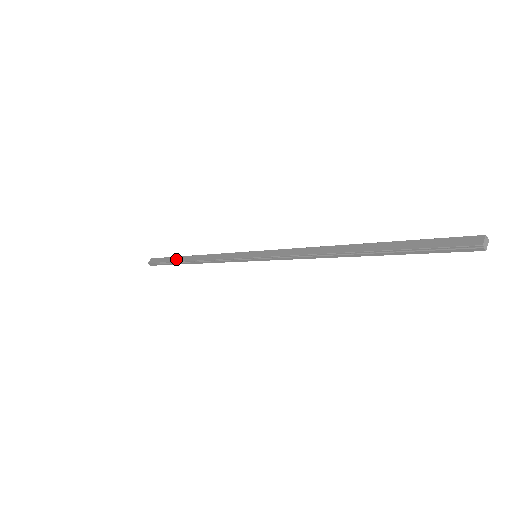
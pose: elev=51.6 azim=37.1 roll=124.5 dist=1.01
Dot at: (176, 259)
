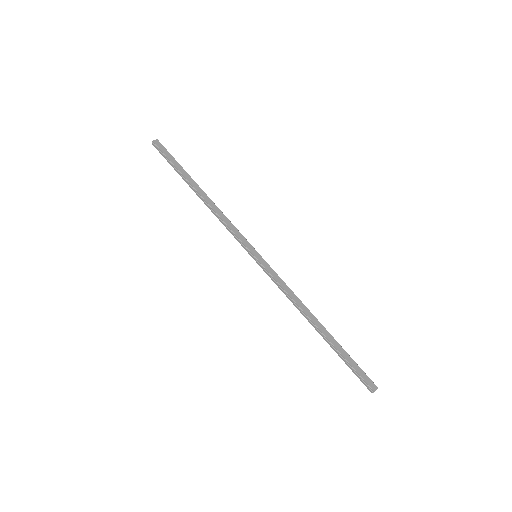
Dot at: (186, 175)
